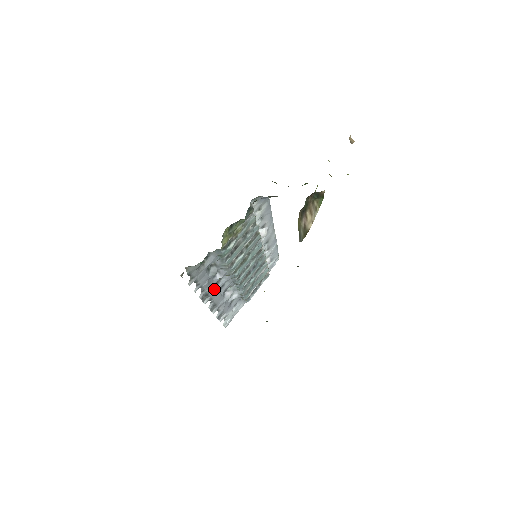
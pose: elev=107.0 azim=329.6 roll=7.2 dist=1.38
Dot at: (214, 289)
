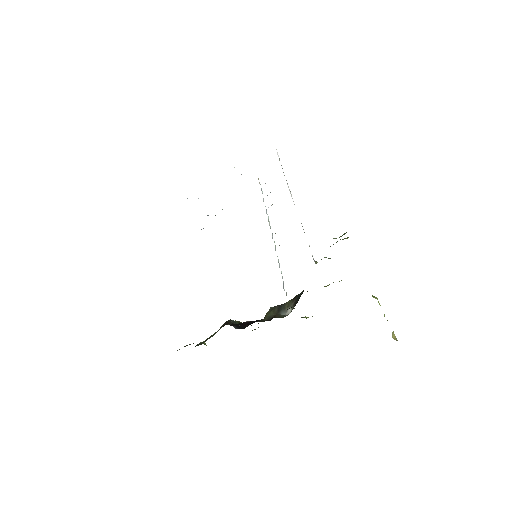
Dot at: occluded
